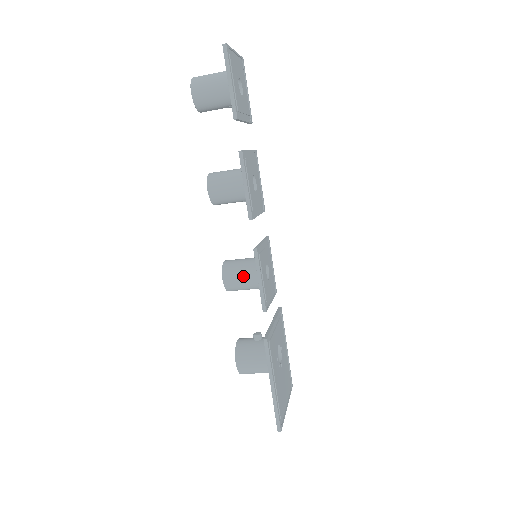
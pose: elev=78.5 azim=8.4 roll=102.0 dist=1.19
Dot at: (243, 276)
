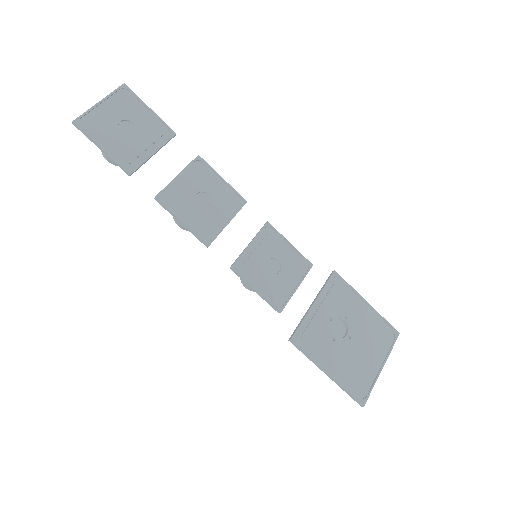
Dot at: occluded
